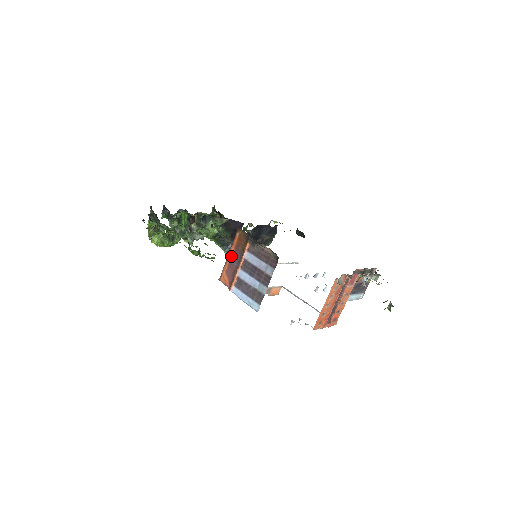
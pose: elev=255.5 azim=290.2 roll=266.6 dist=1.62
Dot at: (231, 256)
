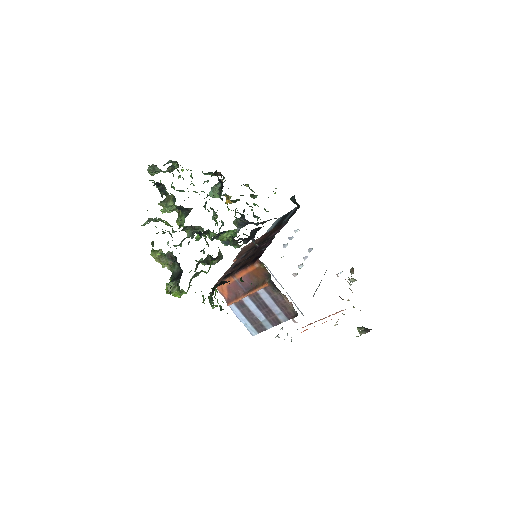
Dot at: occluded
